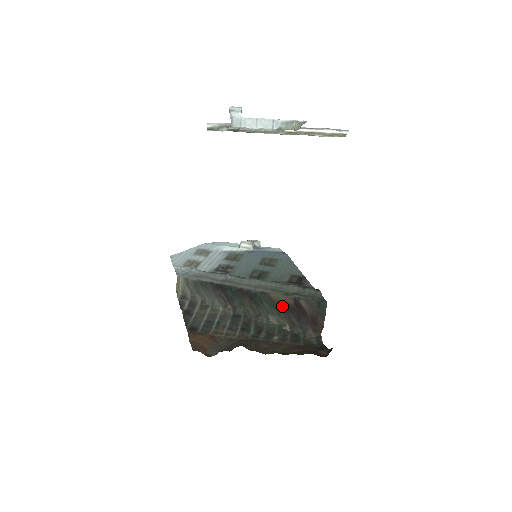
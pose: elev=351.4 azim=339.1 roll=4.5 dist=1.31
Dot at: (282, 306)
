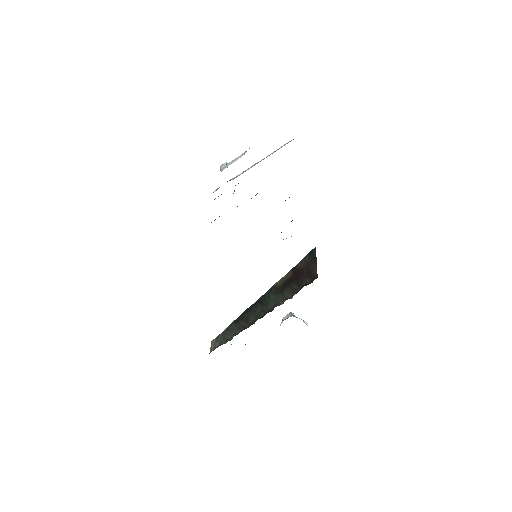
Dot at: (284, 285)
